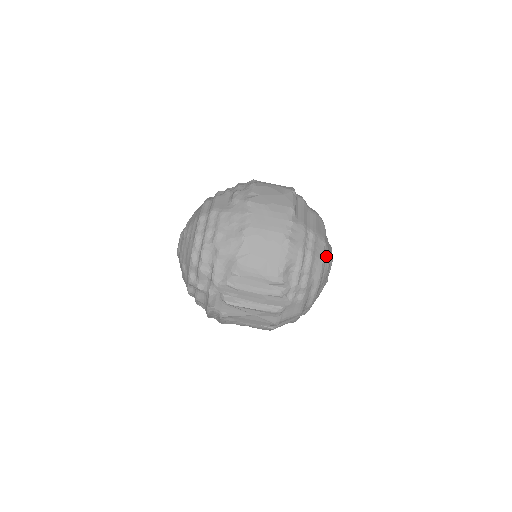
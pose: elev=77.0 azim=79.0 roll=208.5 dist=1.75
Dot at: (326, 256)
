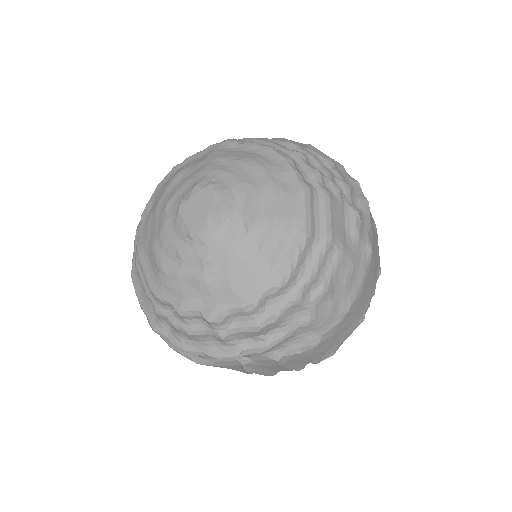
Dot at: occluded
